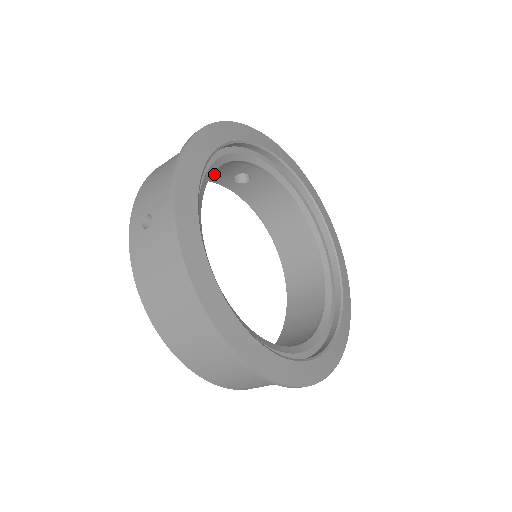
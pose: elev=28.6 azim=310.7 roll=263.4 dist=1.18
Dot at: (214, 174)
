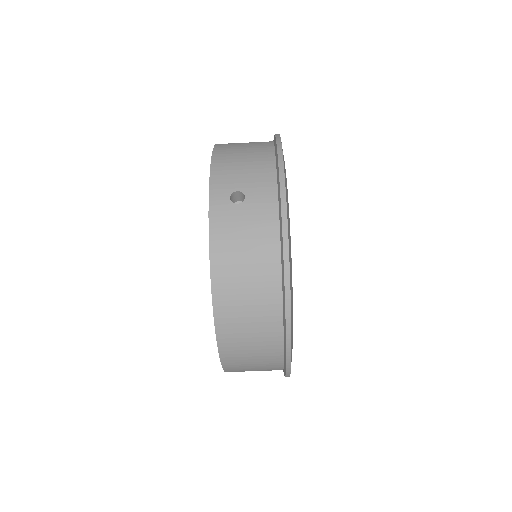
Dot at: occluded
